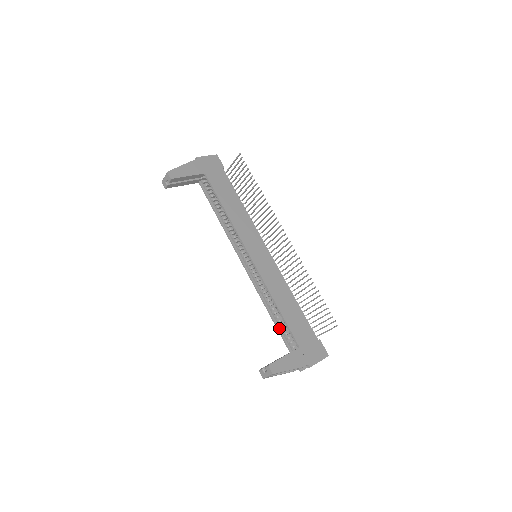
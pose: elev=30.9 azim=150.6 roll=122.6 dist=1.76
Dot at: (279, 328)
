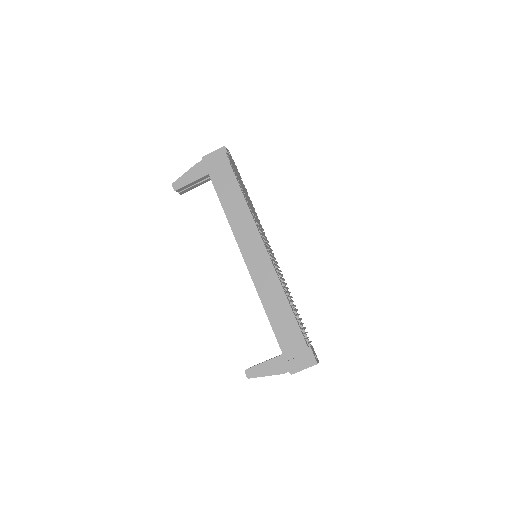
Dot at: occluded
